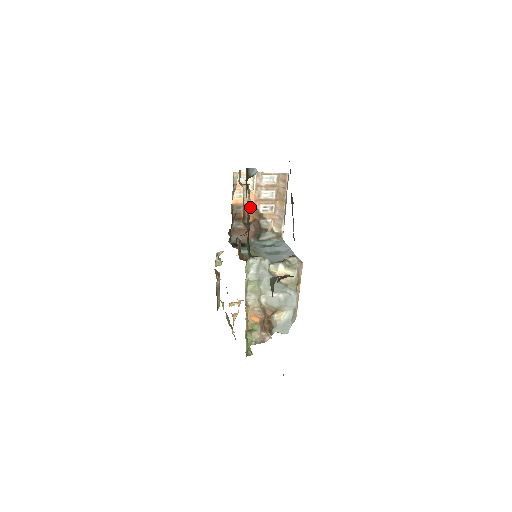
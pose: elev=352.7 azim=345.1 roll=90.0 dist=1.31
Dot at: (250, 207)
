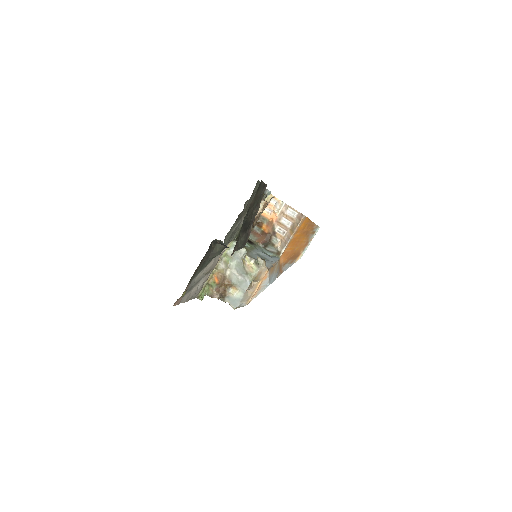
Dot at: (270, 223)
